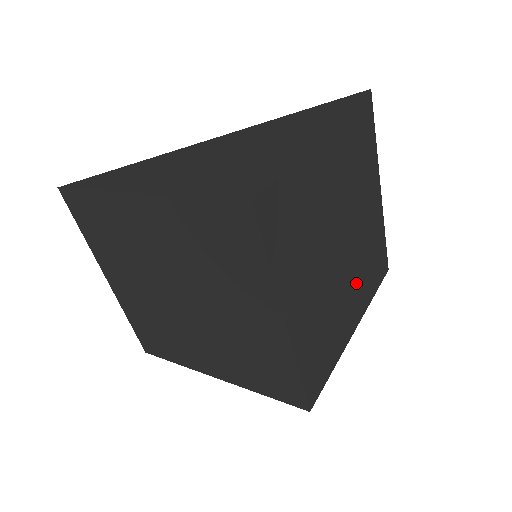
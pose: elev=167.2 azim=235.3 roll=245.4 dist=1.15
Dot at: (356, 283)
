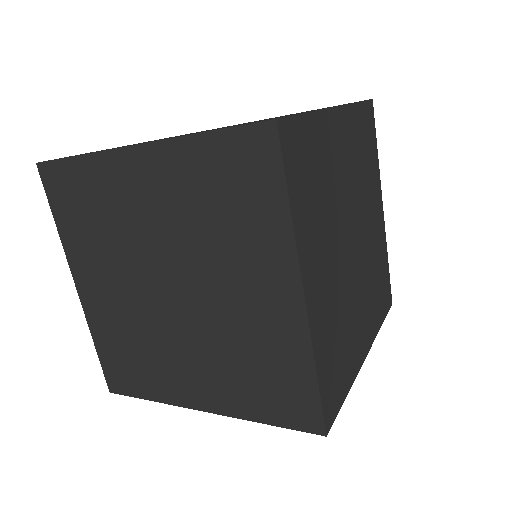
Dot at: (366, 297)
